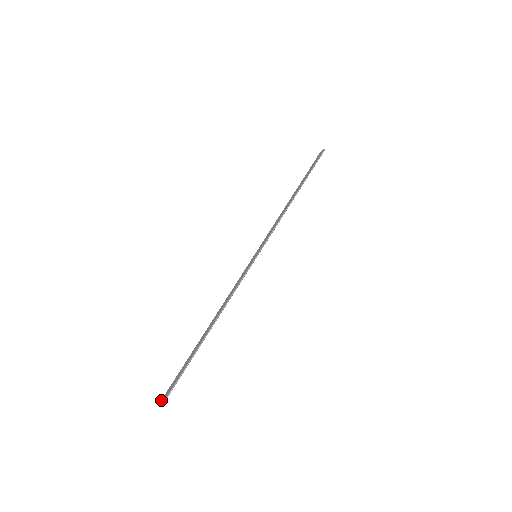
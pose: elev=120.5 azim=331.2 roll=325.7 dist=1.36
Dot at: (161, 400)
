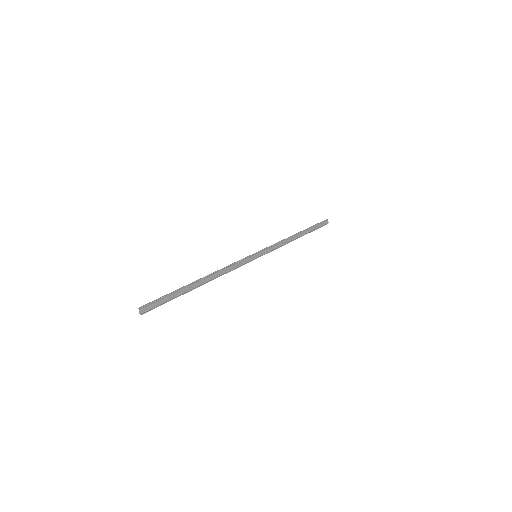
Dot at: (141, 314)
